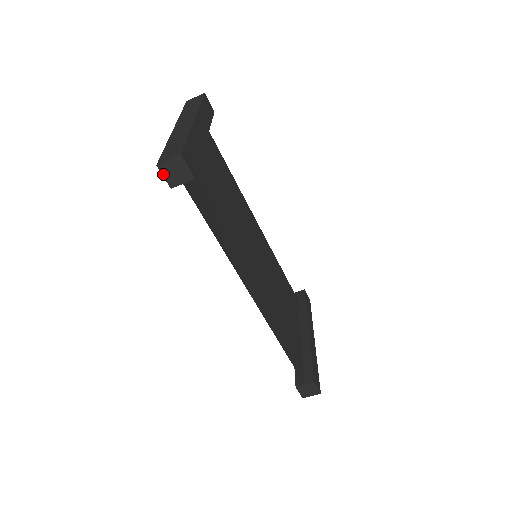
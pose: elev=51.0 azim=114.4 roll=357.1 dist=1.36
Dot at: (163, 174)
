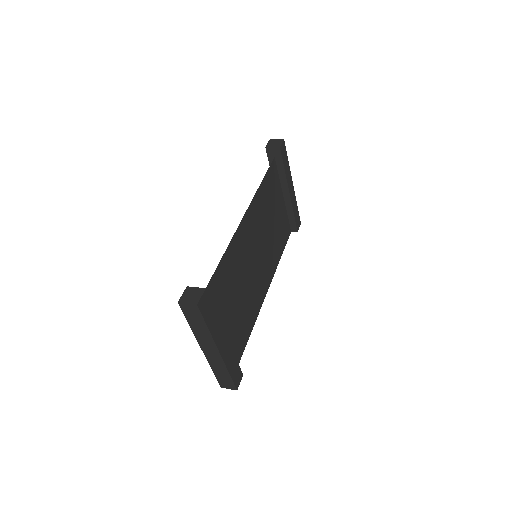
Dot at: occluded
